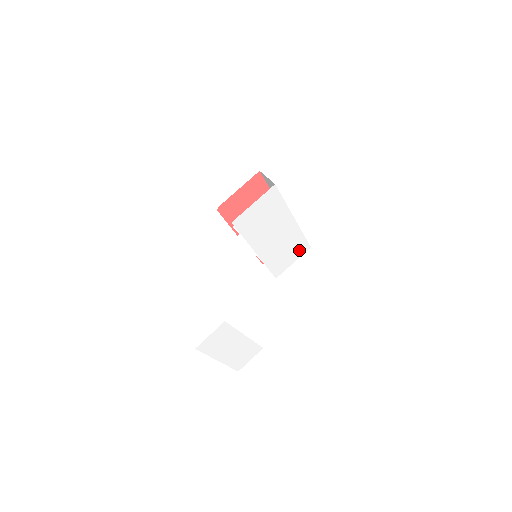
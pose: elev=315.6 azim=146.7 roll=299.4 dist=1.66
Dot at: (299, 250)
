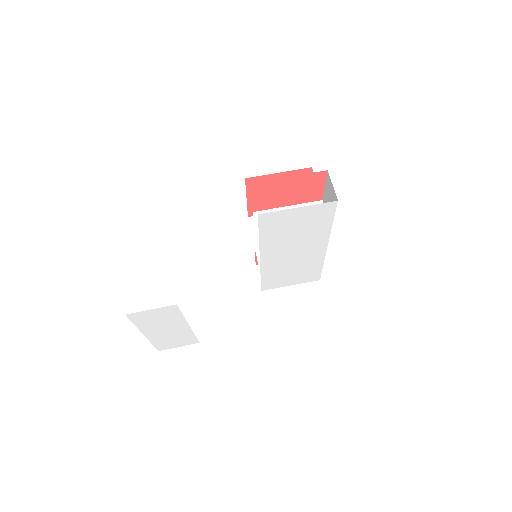
Dot at: (306, 277)
